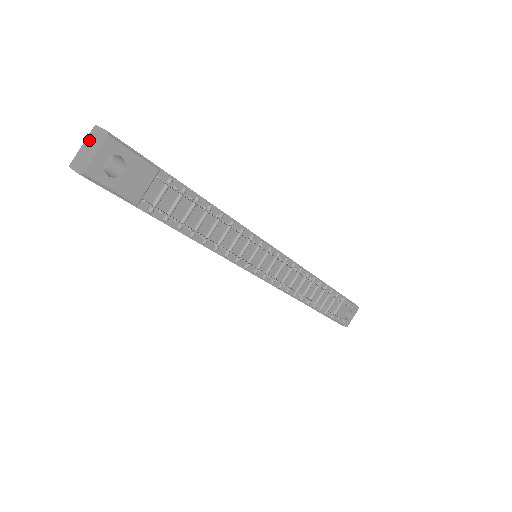
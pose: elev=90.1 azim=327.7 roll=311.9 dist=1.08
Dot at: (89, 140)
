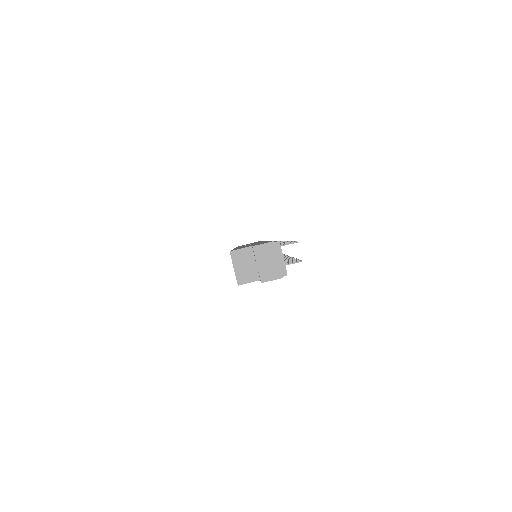
Dot at: (261, 257)
